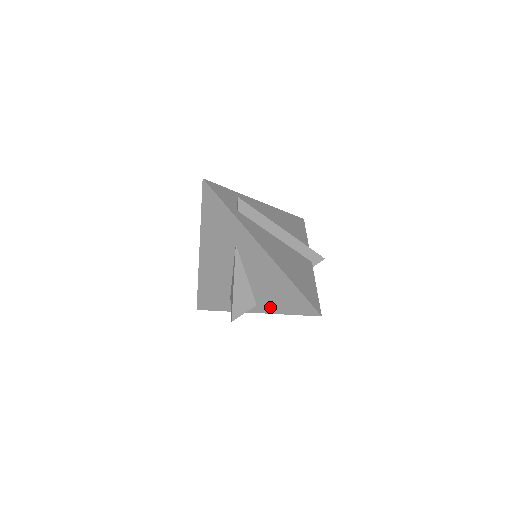
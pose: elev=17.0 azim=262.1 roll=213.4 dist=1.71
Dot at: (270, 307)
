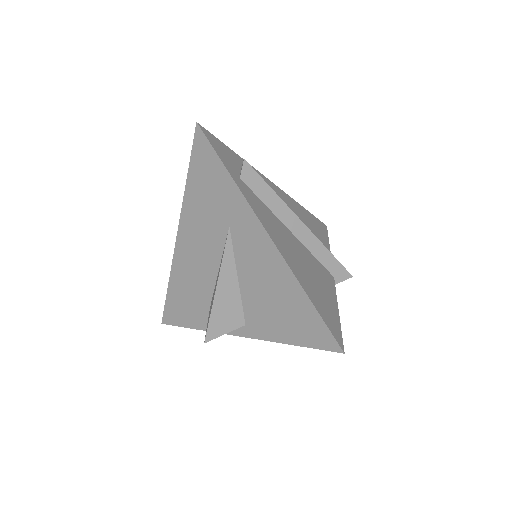
Dot at: (265, 330)
